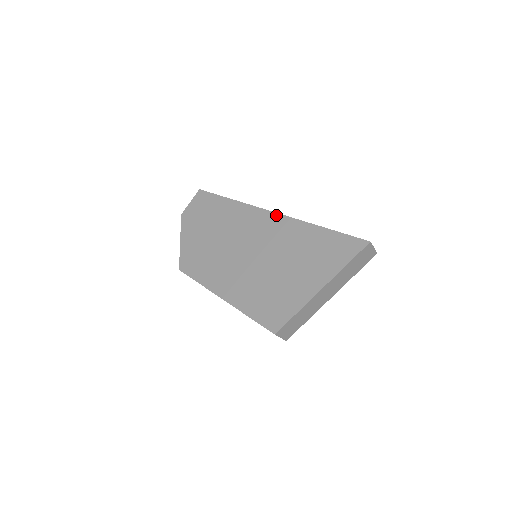
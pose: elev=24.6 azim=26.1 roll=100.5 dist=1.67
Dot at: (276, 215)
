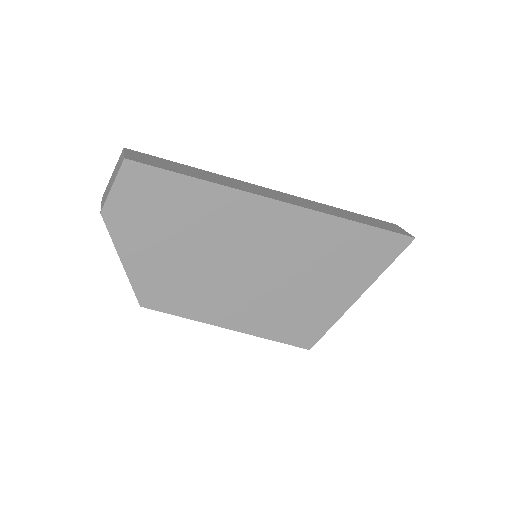
Dot at: (295, 209)
